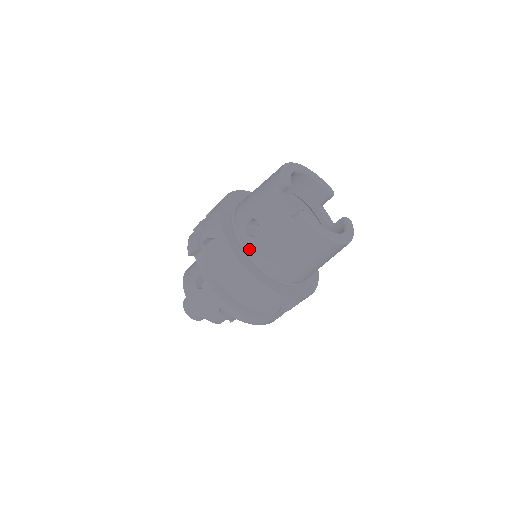
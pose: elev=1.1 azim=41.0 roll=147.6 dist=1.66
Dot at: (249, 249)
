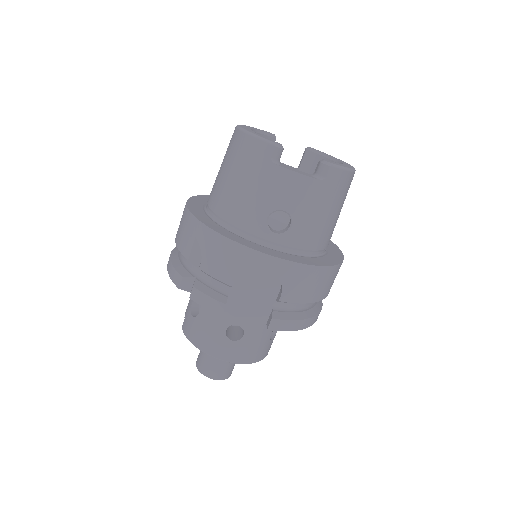
Dot at: (291, 246)
